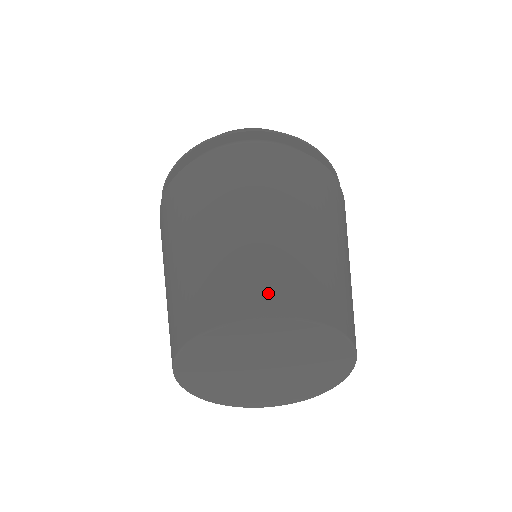
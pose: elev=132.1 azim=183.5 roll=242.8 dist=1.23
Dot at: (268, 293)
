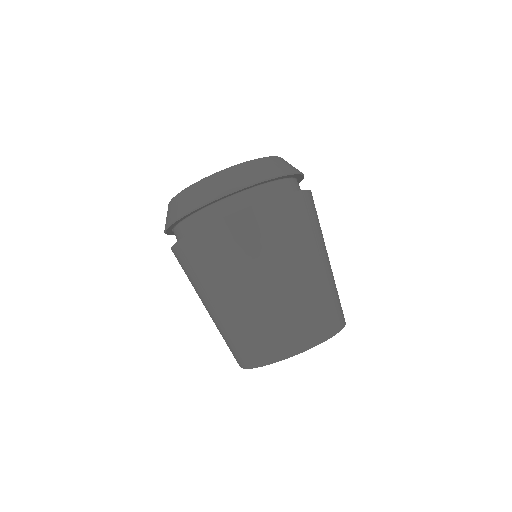
Dot at: (338, 315)
